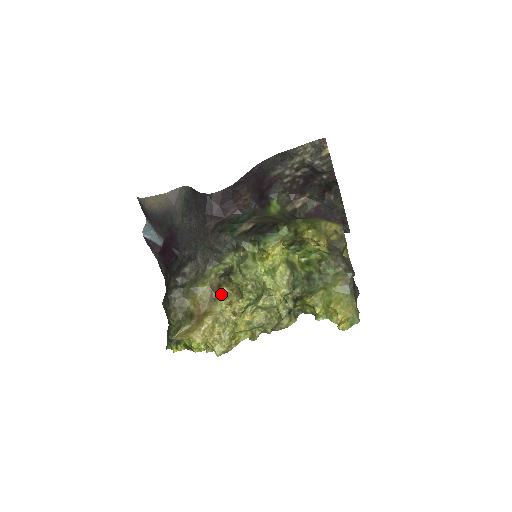
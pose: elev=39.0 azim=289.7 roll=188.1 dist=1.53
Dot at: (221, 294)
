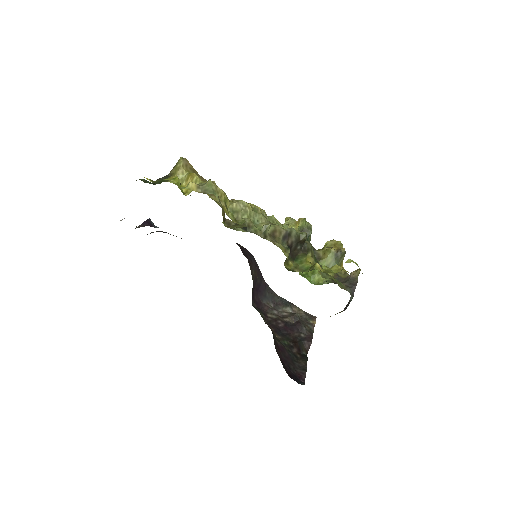
Dot at: (223, 218)
